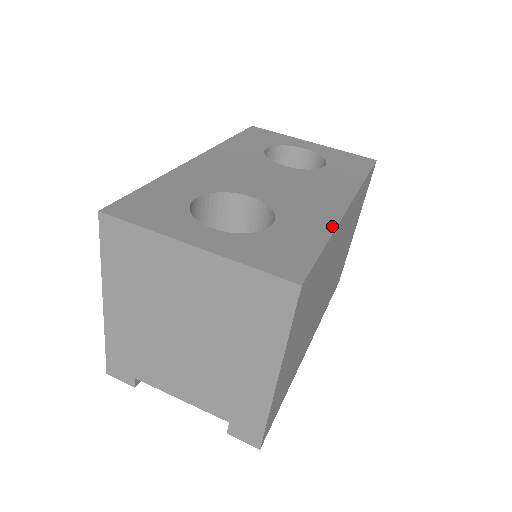
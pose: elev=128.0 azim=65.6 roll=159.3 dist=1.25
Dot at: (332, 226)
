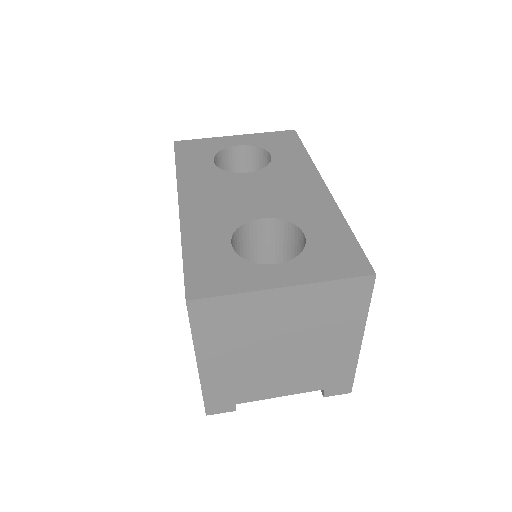
Dot at: (338, 213)
